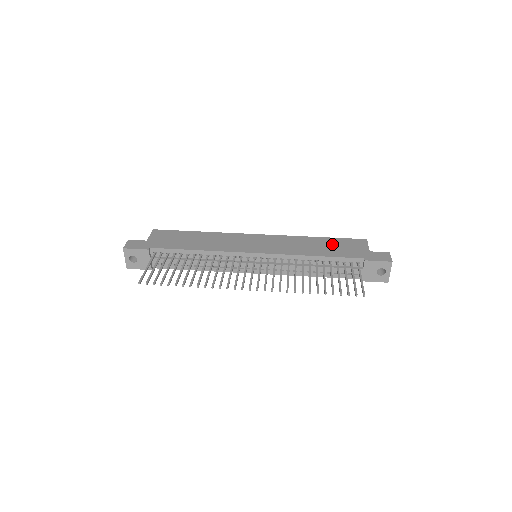
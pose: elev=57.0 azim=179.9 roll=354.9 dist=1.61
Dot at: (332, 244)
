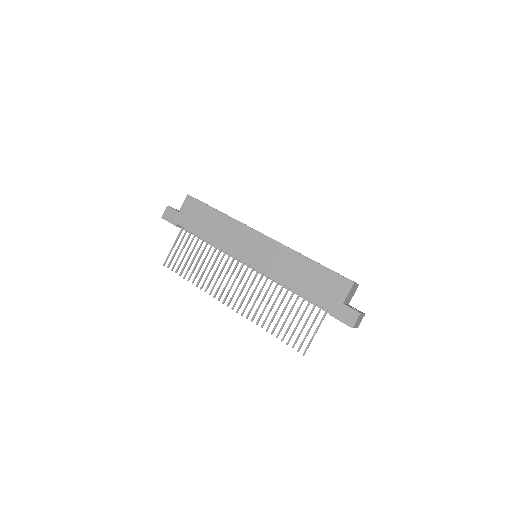
Dot at: (316, 277)
